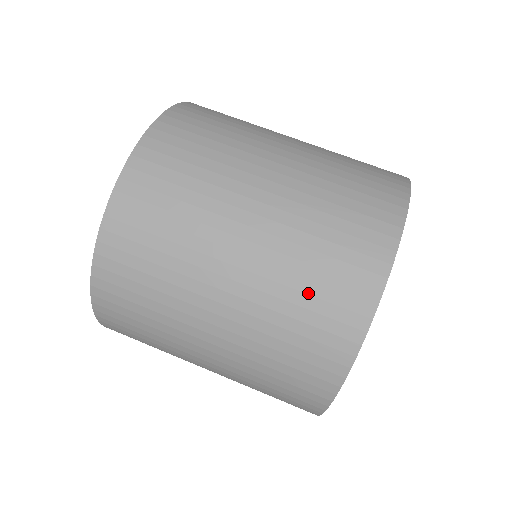
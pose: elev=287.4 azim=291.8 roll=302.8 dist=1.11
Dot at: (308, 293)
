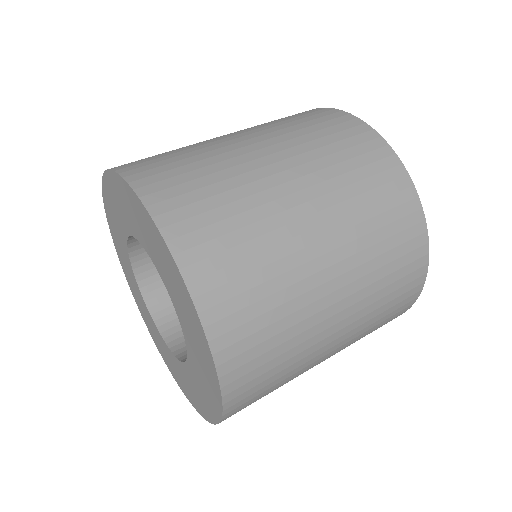
Dot at: (338, 151)
